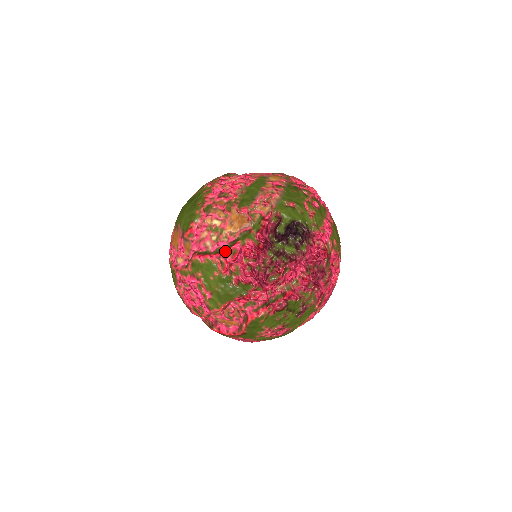
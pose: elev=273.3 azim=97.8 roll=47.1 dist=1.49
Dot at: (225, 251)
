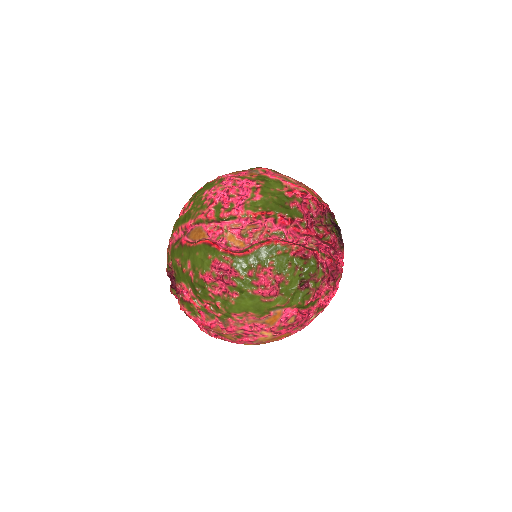
Dot at: occluded
